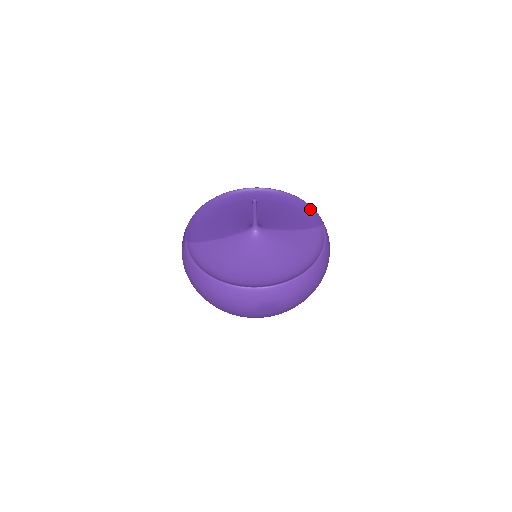
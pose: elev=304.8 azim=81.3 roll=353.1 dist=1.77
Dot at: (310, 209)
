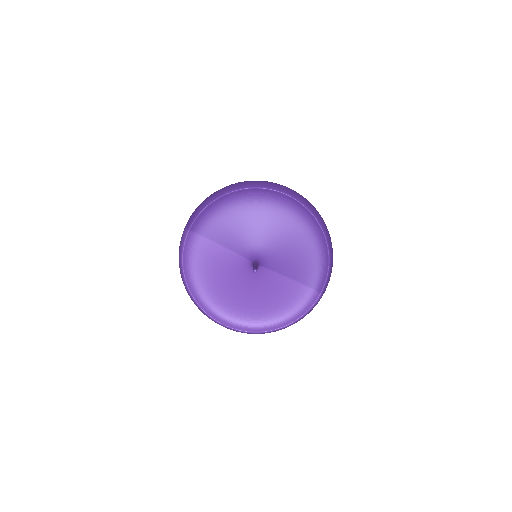
Dot at: (326, 266)
